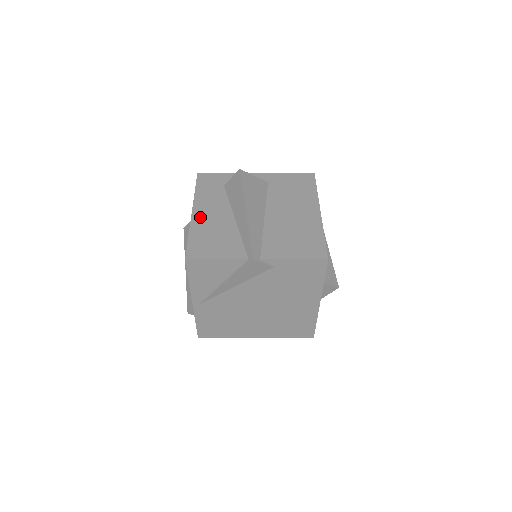
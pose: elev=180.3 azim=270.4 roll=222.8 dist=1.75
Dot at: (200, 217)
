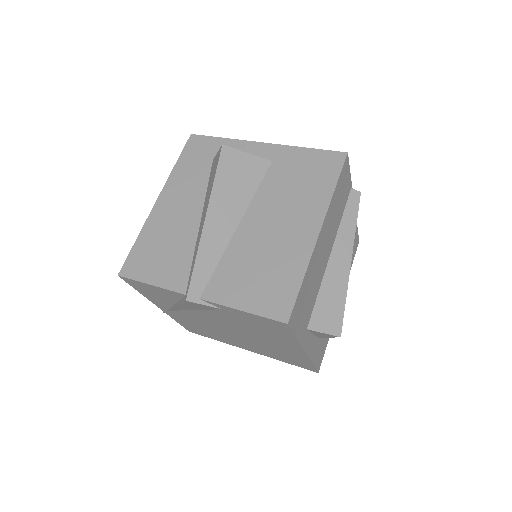
Dot at: (162, 210)
